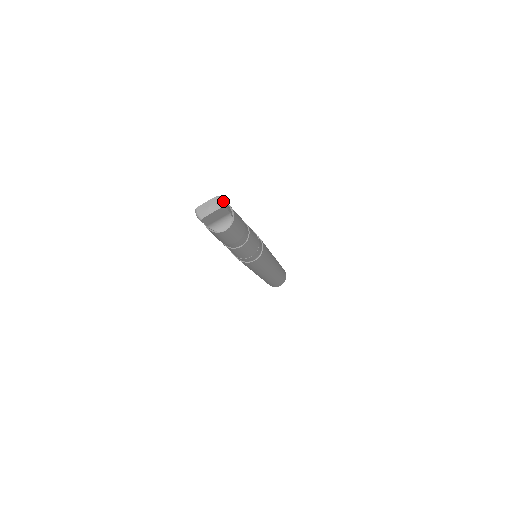
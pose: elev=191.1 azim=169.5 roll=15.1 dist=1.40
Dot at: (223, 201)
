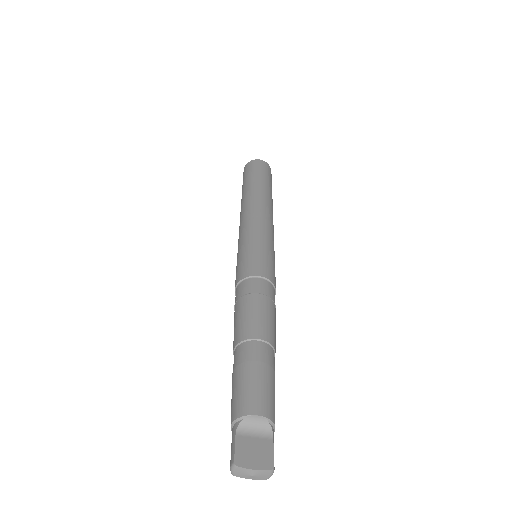
Dot at: occluded
